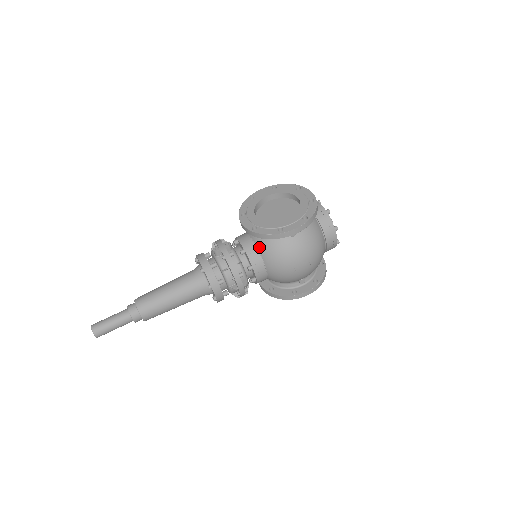
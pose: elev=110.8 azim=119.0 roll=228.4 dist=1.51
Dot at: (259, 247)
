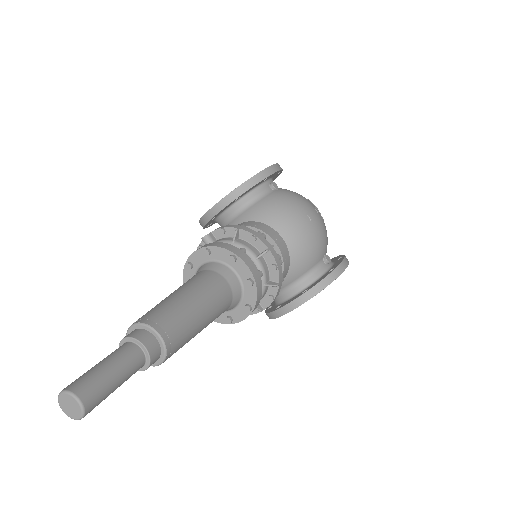
Dot at: (252, 218)
